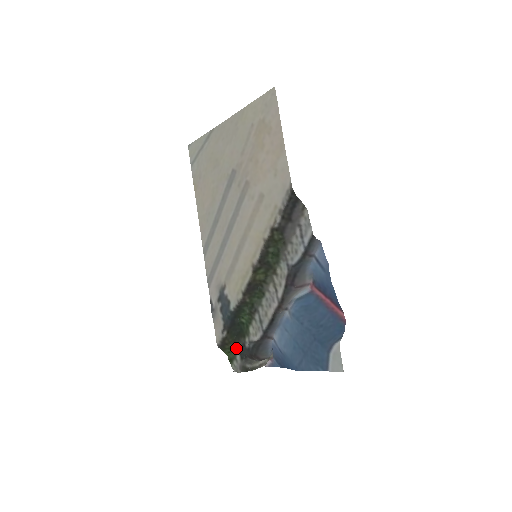
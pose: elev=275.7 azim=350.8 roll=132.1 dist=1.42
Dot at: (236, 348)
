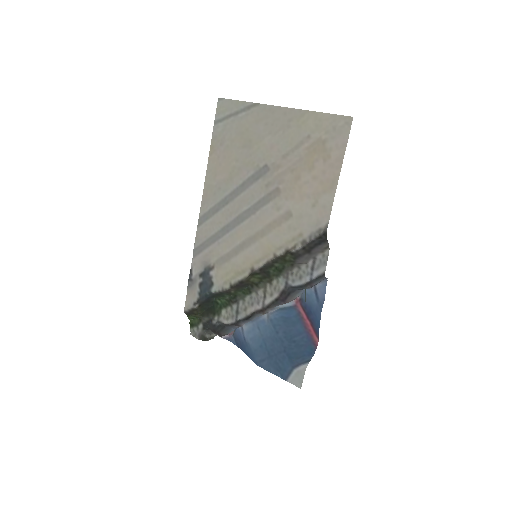
Dot at: (202, 319)
